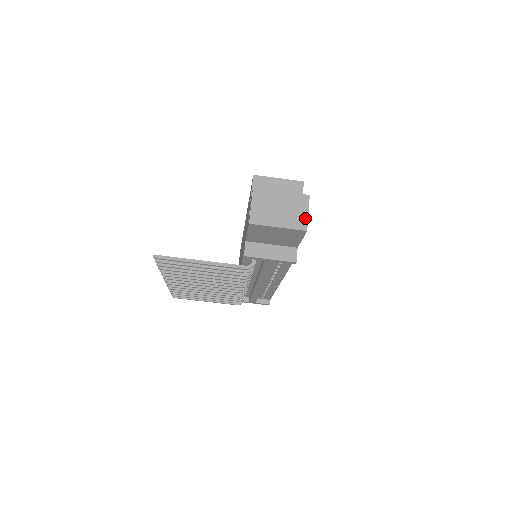
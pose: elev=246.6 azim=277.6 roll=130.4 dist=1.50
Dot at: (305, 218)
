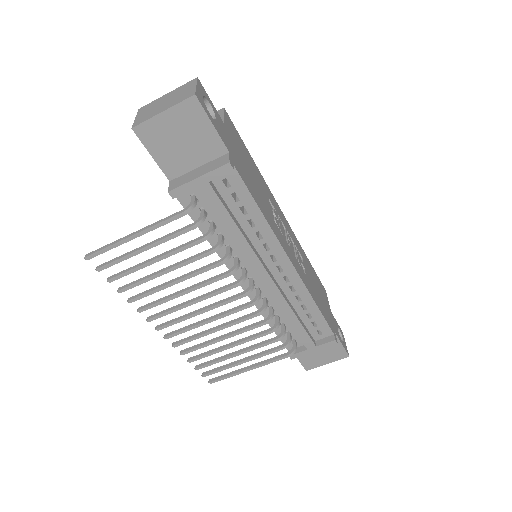
Dot at: (192, 90)
